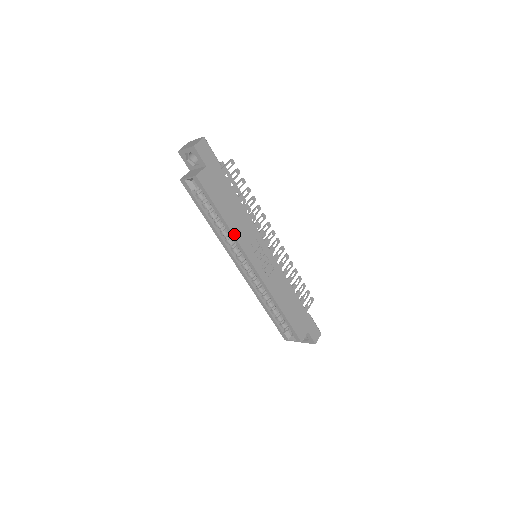
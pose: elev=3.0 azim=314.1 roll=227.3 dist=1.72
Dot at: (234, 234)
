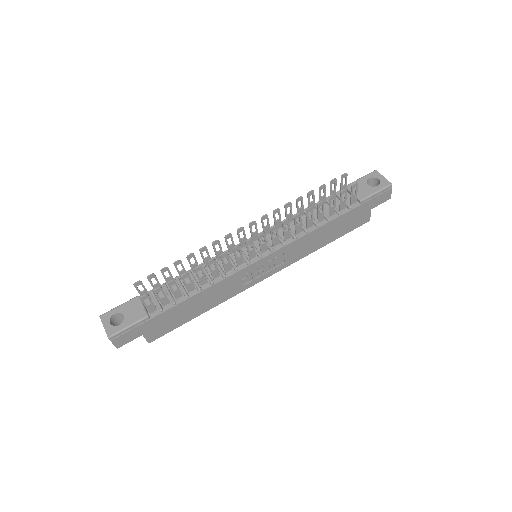
Dot at: (222, 302)
